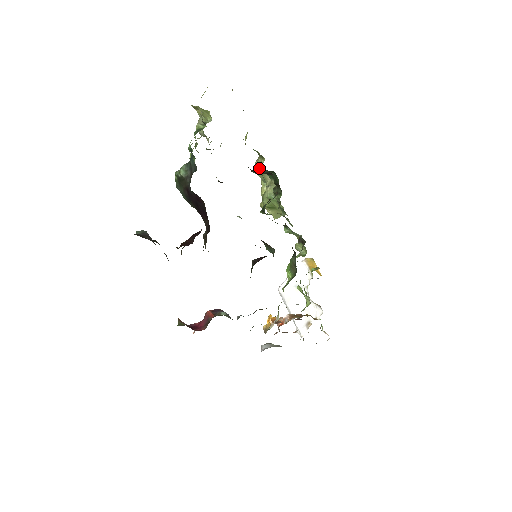
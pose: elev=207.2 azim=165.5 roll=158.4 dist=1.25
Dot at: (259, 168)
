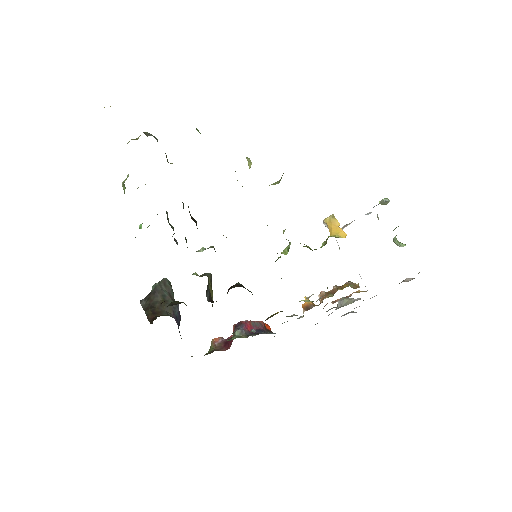
Dot at: occluded
